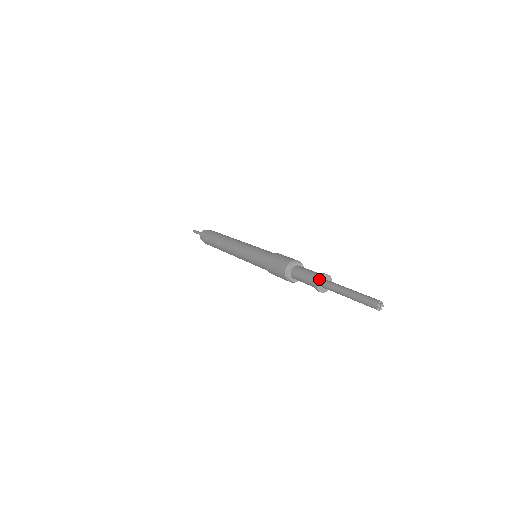
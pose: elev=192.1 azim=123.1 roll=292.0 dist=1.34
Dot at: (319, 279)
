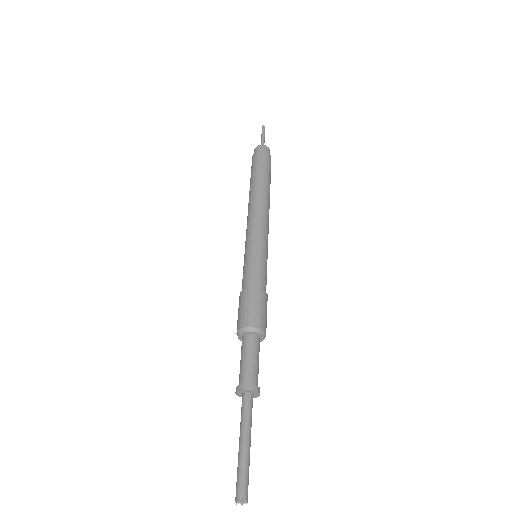
Dot at: (236, 392)
